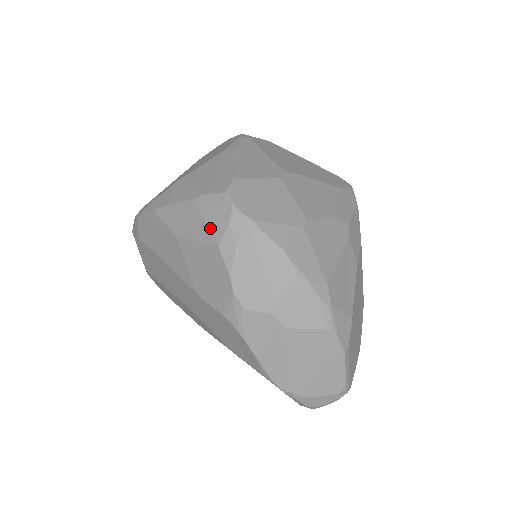
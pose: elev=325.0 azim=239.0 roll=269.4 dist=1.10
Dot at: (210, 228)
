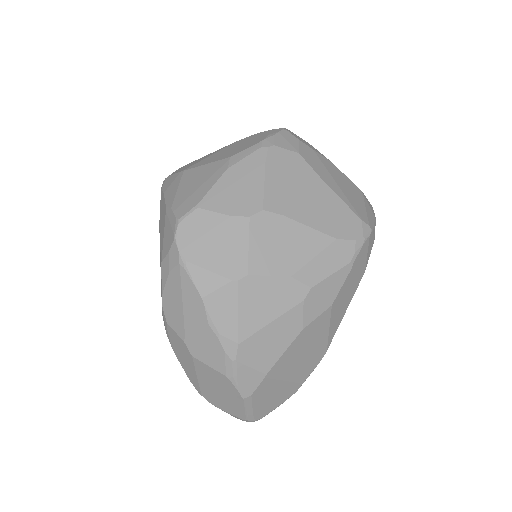
Dot at: (163, 243)
